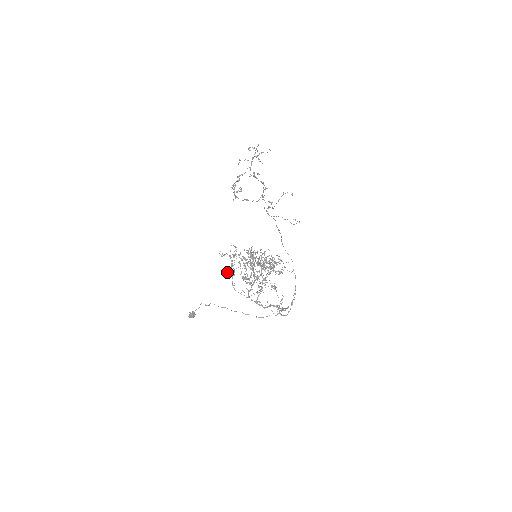
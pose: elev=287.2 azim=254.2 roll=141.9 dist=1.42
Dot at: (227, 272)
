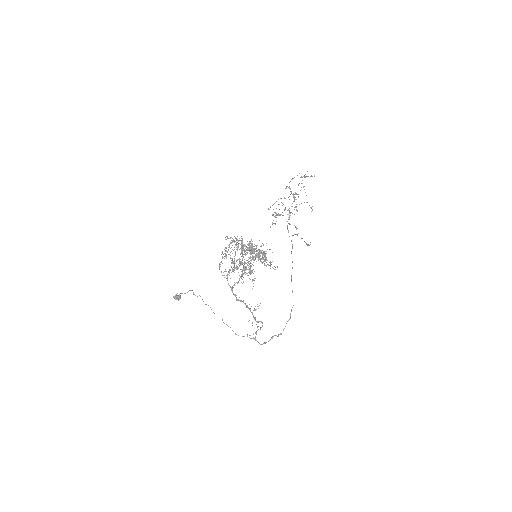
Dot at: (222, 253)
